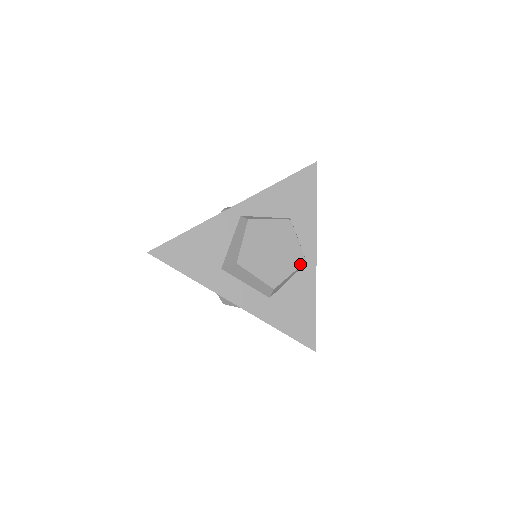
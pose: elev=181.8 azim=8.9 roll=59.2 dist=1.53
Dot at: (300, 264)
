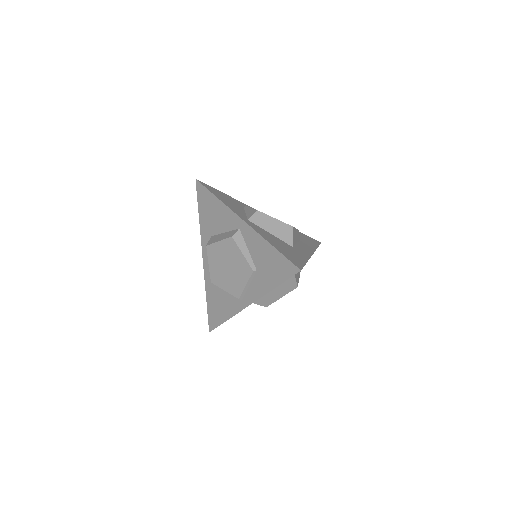
Dot at: (234, 295)
